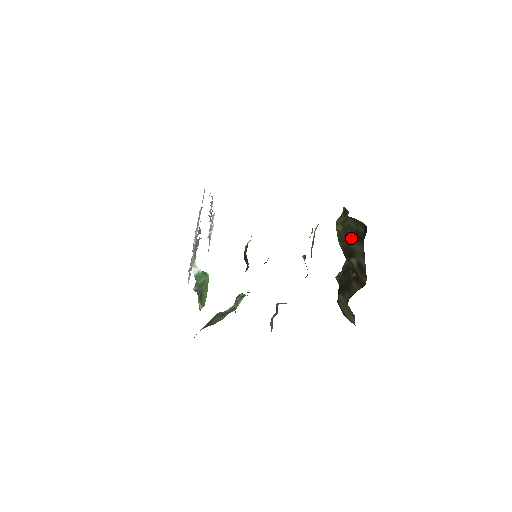
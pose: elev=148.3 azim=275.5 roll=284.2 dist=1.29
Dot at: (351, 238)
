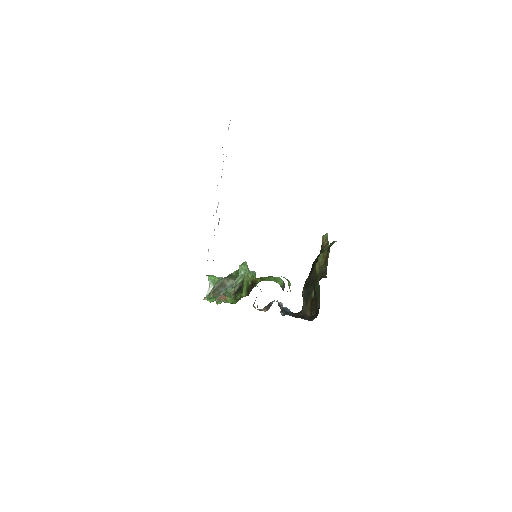
Dot at: (315, 292)
